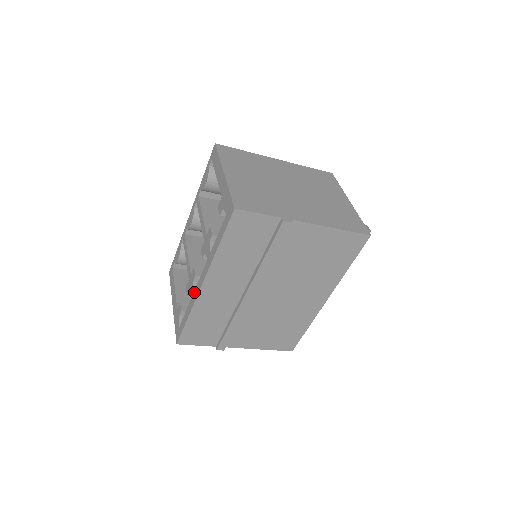
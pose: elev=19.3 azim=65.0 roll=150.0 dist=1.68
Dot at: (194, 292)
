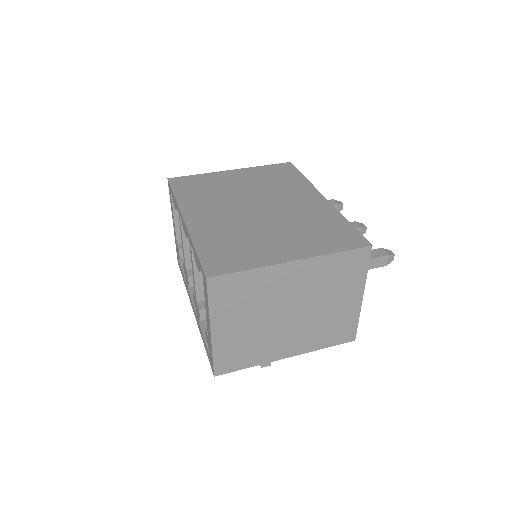
Dot at: (188, 292)
